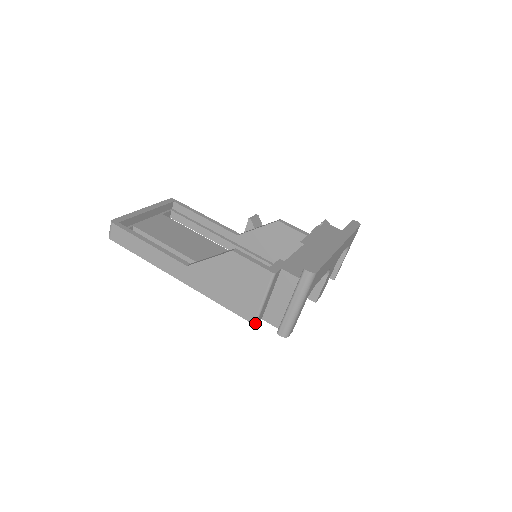
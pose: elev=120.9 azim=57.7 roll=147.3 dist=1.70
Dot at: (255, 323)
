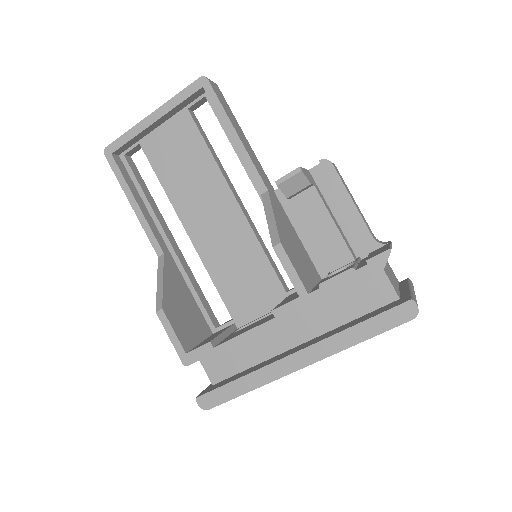
Dot at: occluded
